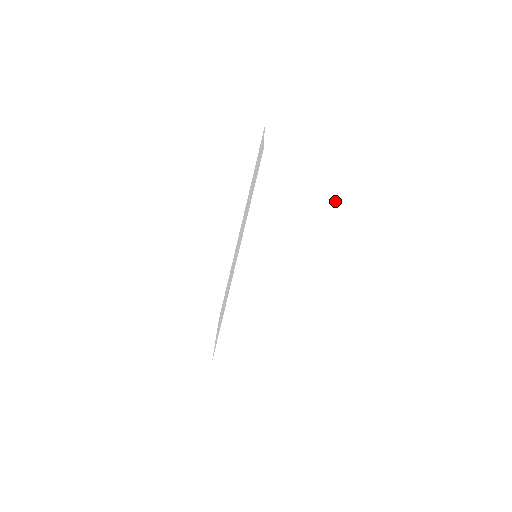
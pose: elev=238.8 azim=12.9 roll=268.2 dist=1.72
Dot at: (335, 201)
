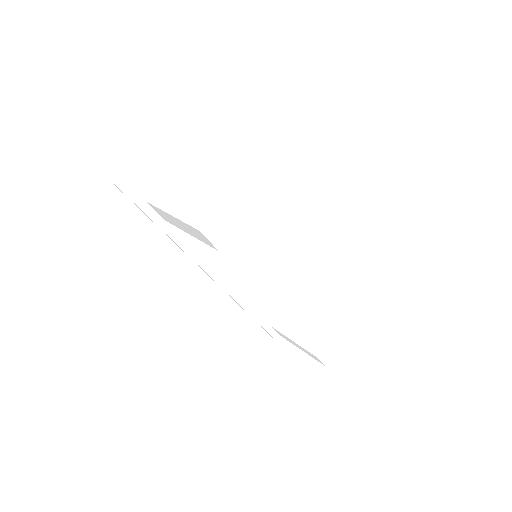
Dot at: (213, 245)
